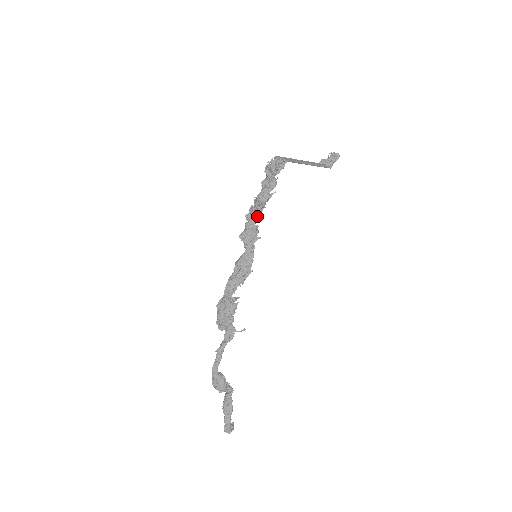
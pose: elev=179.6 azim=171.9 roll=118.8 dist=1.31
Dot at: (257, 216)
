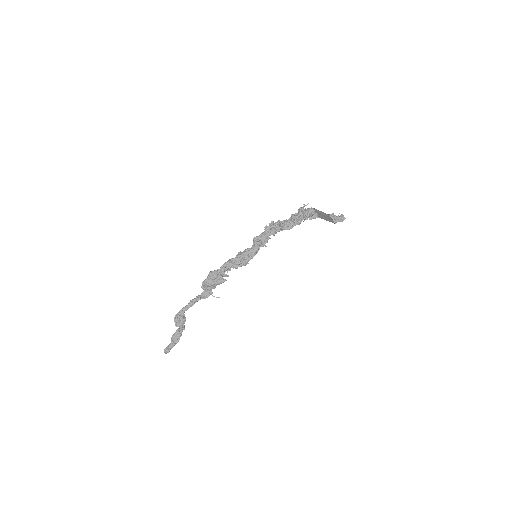
Dot at: (274, 233)
